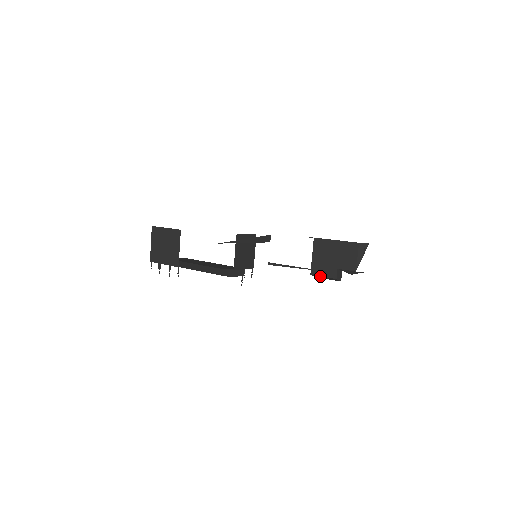
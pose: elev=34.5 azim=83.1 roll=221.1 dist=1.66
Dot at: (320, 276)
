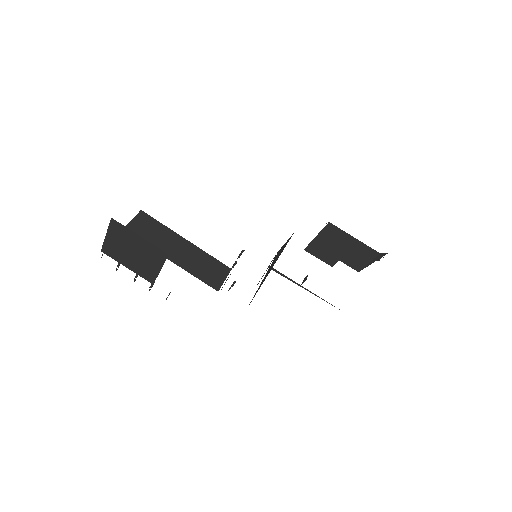
Dot at: (315, 256)
